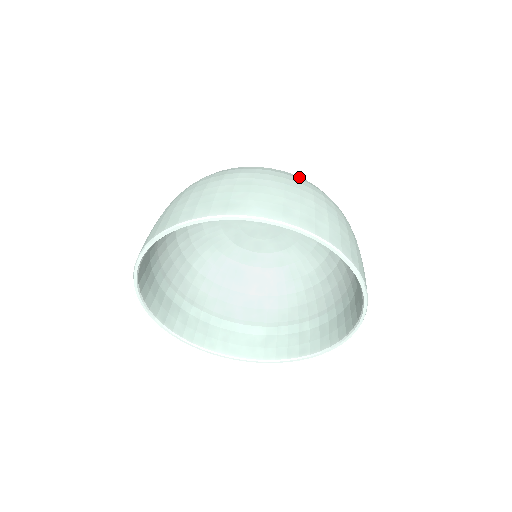
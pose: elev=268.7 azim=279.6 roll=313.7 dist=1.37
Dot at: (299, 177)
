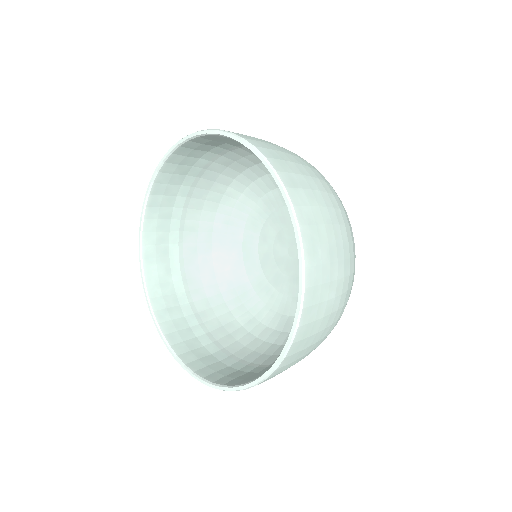
Dot at: occluded
